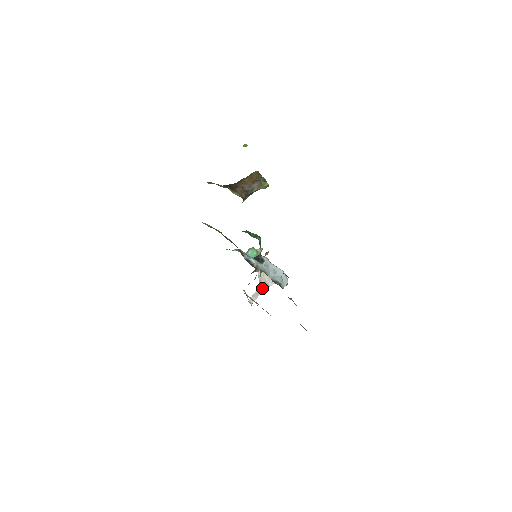
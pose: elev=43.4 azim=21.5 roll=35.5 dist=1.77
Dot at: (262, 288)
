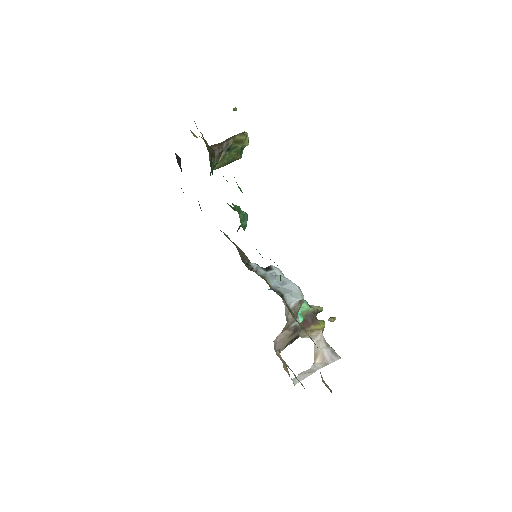
Dot at: (318, 367)
